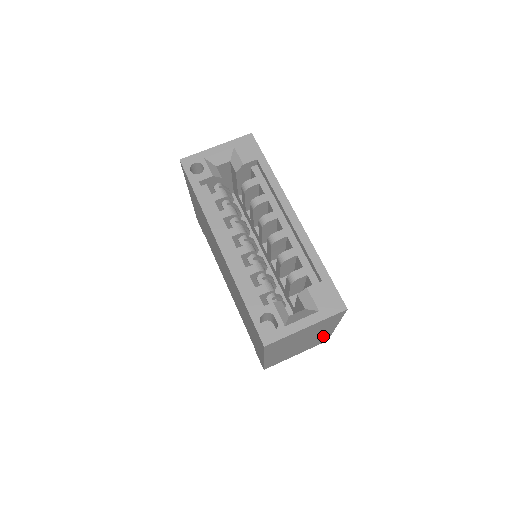
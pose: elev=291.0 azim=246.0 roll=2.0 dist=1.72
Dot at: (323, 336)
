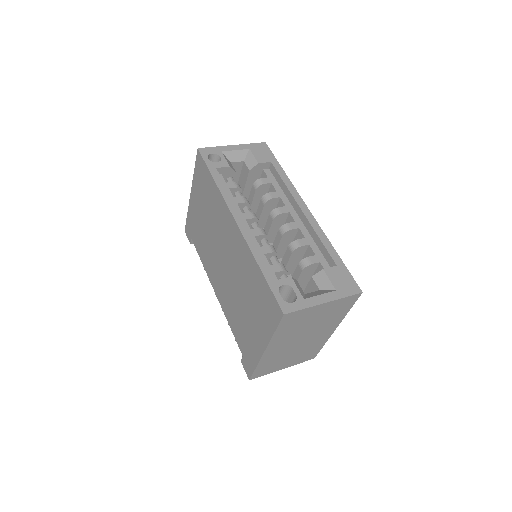
Dot at: (318, 342)
